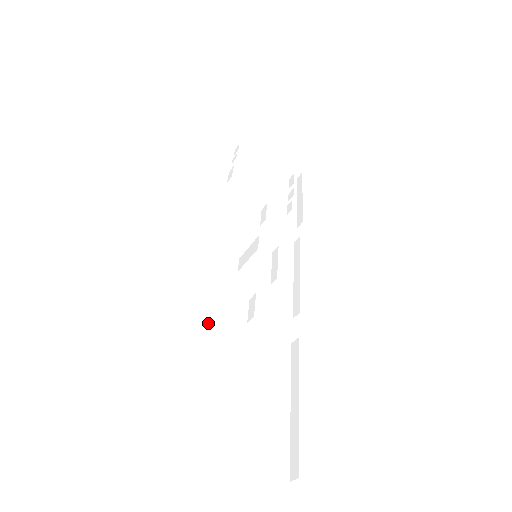
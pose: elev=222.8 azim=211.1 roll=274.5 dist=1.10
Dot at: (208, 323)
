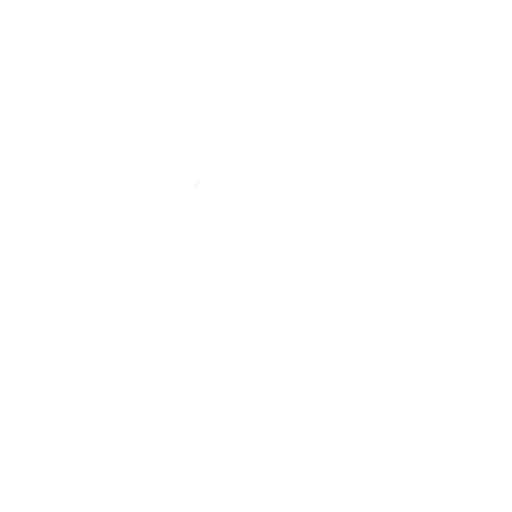
Dot at: (259, 312)
